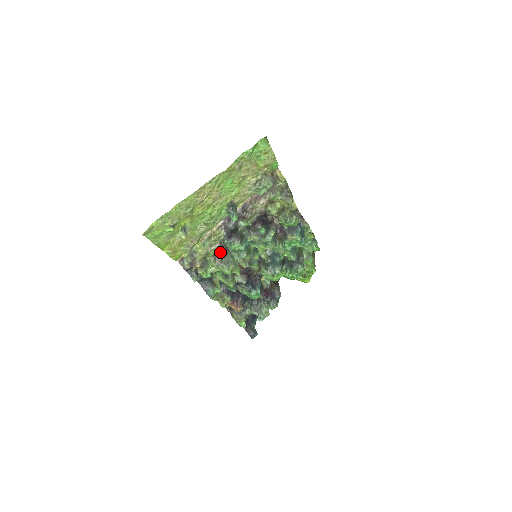
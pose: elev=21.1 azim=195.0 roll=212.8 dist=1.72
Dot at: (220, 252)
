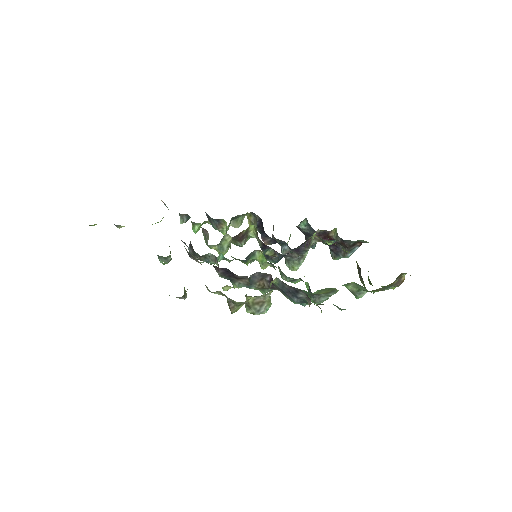
Dot at: (204, 230)
